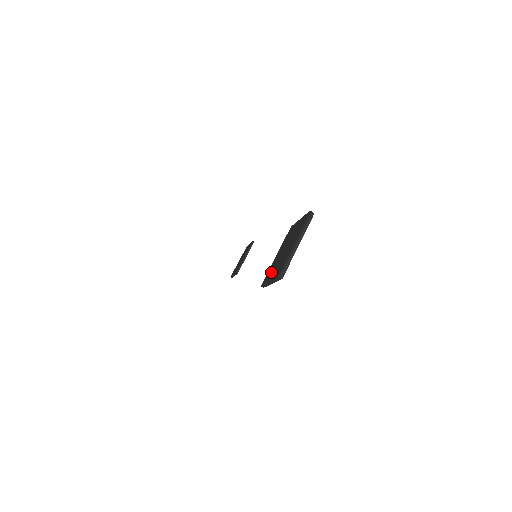
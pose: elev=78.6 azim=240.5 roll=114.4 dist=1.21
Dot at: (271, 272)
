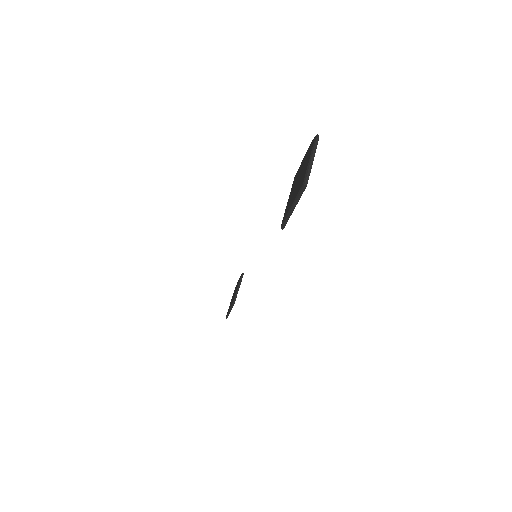
Dot at: (289, 205)
